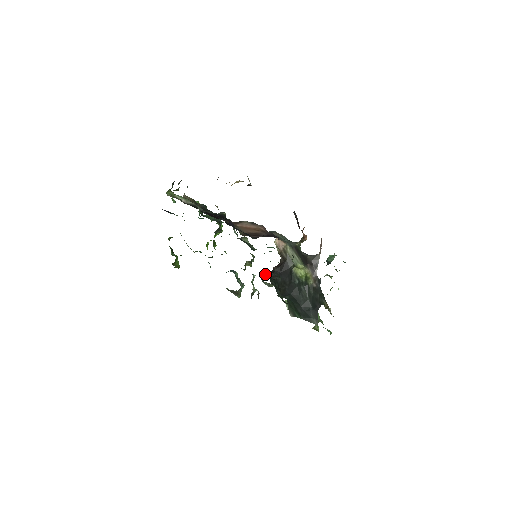
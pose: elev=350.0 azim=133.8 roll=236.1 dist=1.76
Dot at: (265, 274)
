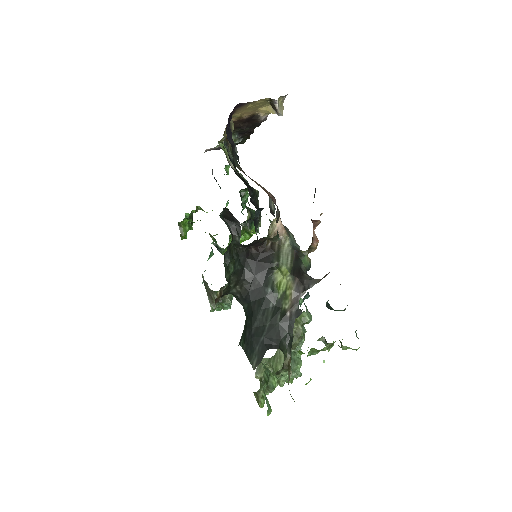
Dot at: (225, 217)
